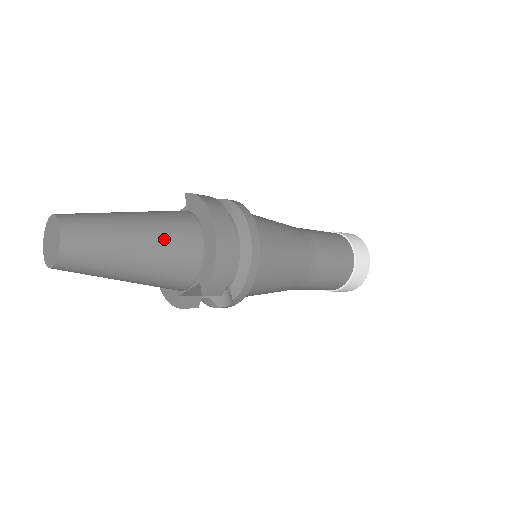
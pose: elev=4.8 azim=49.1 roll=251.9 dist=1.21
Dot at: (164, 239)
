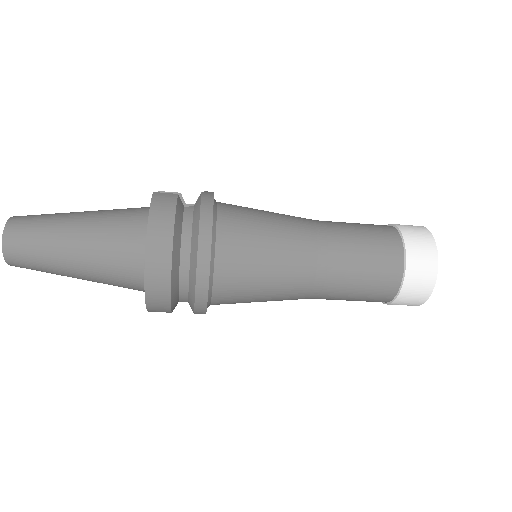
Dot at: (101, 259)
